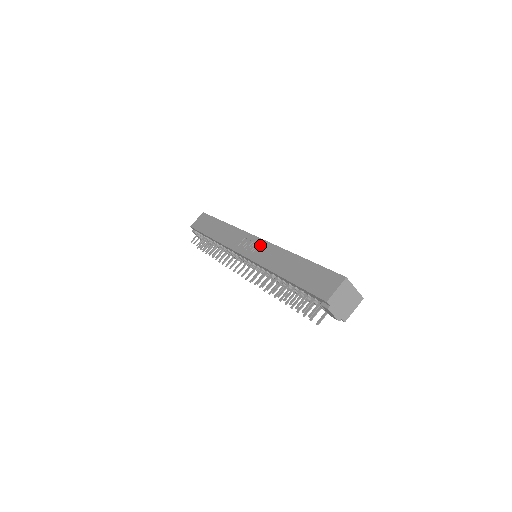
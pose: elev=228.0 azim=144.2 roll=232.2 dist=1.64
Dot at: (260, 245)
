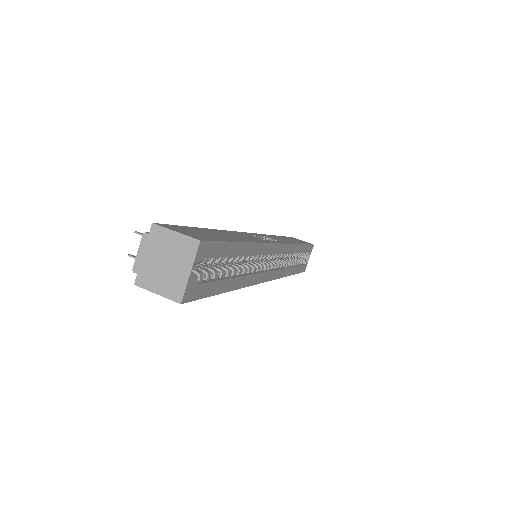
Dot at: (266, 240)
